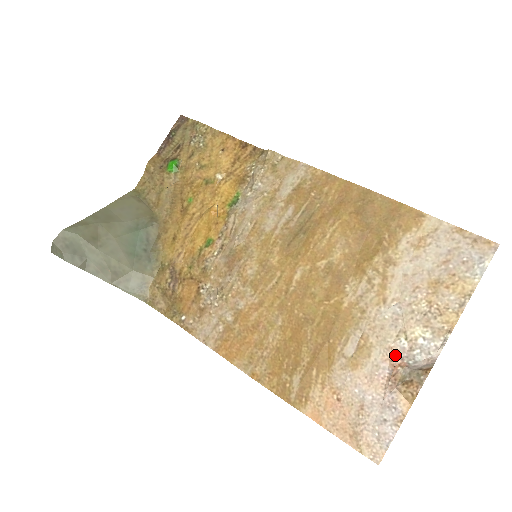
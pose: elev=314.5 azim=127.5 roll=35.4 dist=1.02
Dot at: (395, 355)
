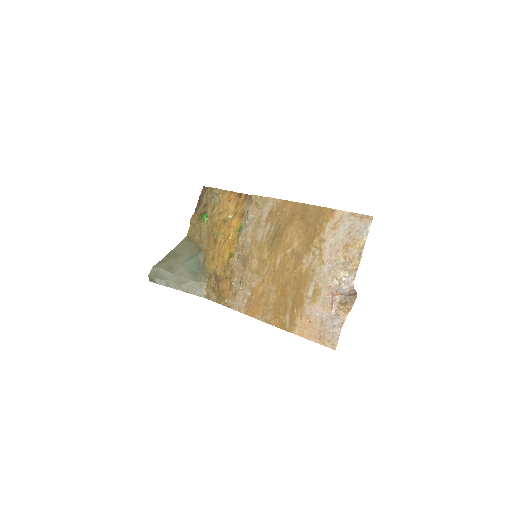
Dot at: (333, 290)
